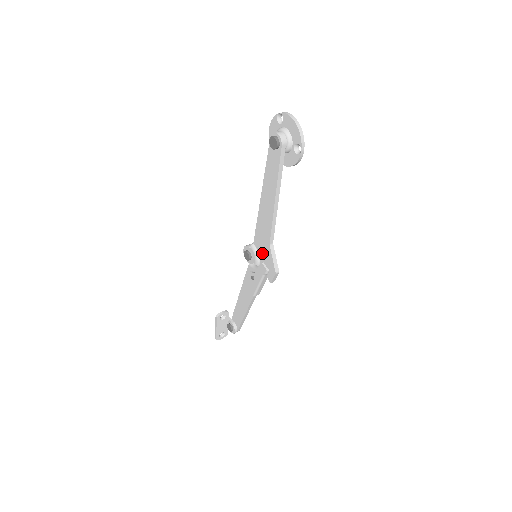
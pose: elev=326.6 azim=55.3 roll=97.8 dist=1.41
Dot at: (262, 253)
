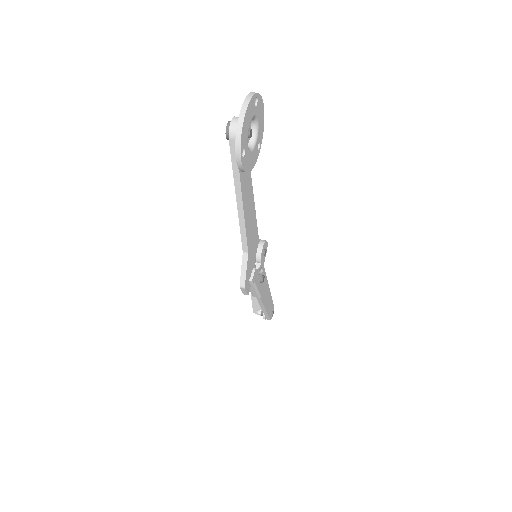
Dot at: occluded
